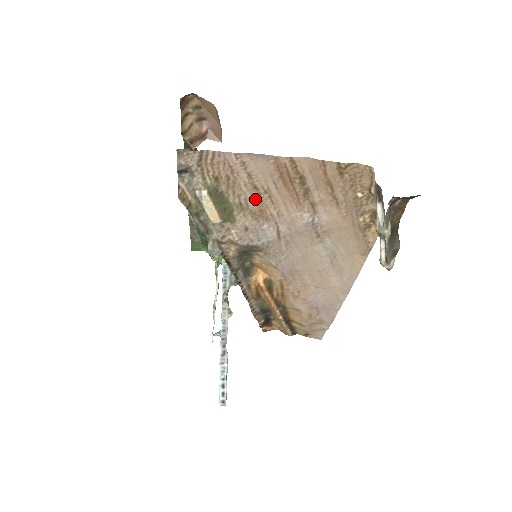
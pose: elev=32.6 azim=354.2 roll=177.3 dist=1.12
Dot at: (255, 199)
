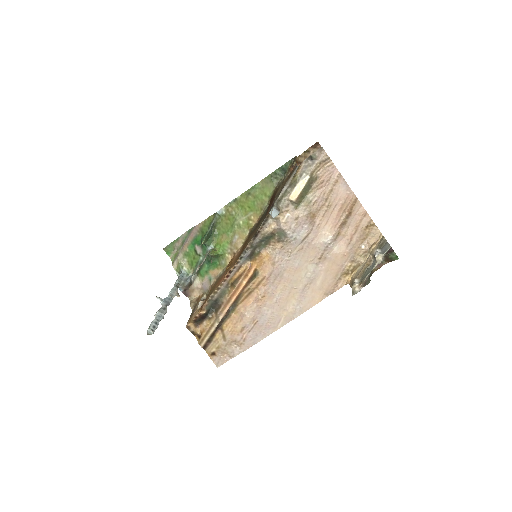
Dot at: (319, 205)
